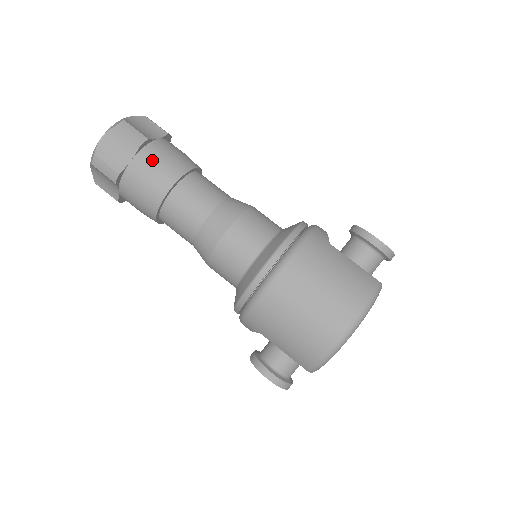
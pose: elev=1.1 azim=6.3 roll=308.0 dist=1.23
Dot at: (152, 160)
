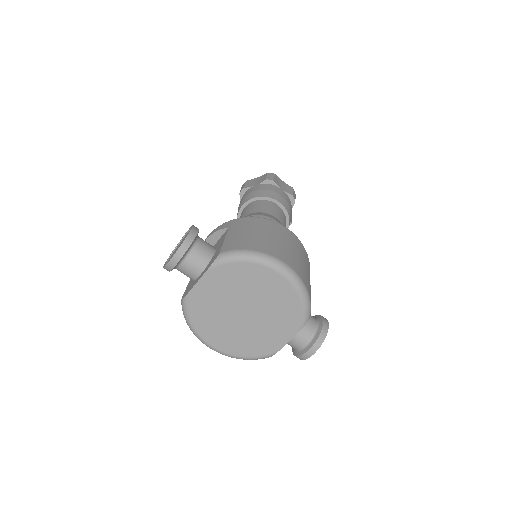
Dot at: (288, 200)
